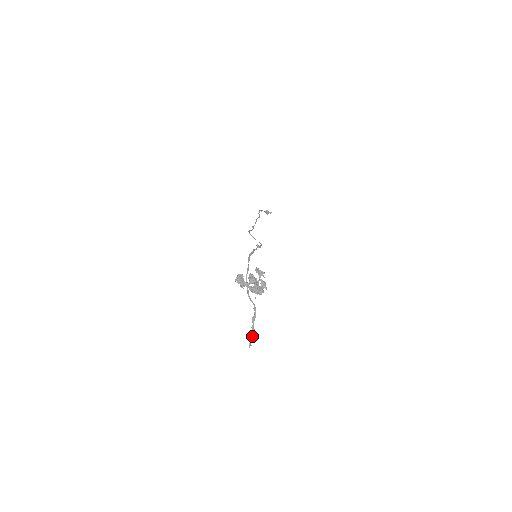
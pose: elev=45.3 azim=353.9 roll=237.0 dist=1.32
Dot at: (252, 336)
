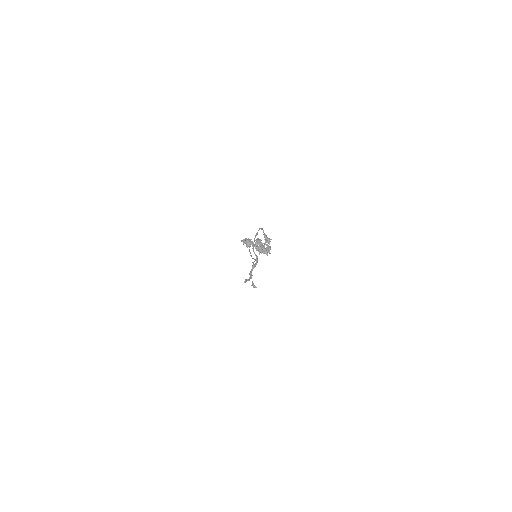
Dot at: (249, 277)
